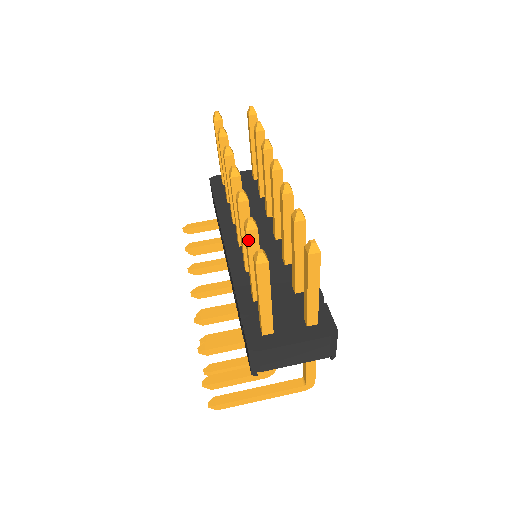
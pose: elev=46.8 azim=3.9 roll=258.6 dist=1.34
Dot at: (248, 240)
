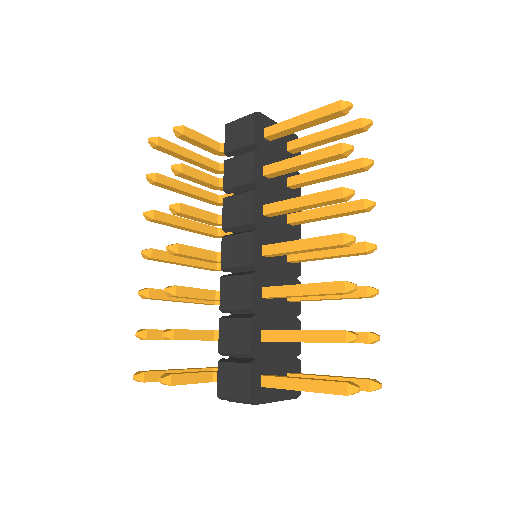
Dot at: occluded
